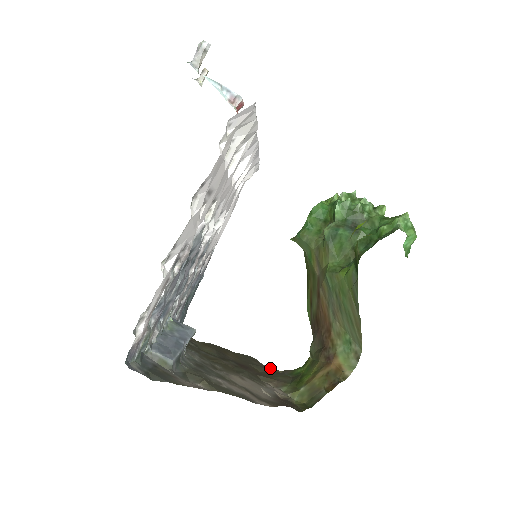
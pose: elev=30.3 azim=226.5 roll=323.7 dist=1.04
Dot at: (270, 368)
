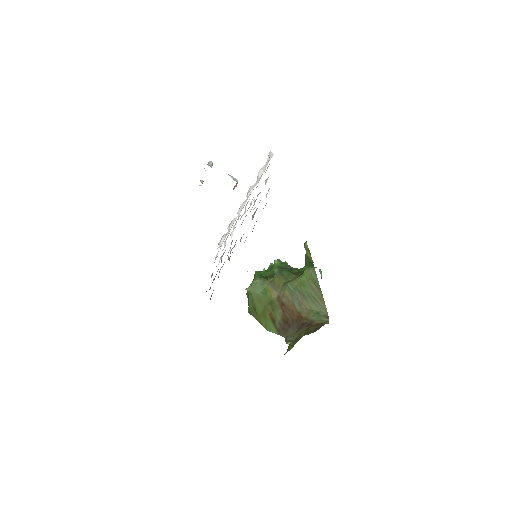
Dot at: occluded
